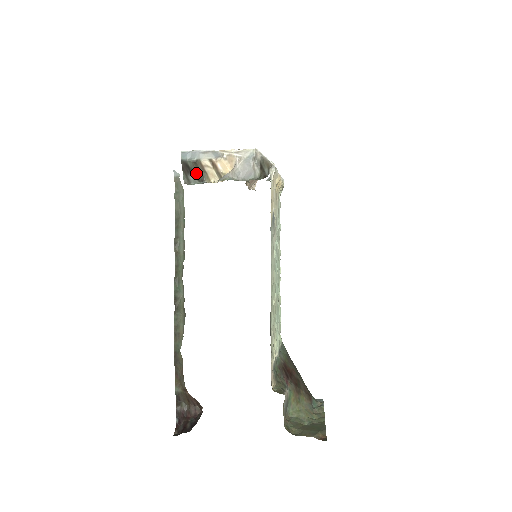
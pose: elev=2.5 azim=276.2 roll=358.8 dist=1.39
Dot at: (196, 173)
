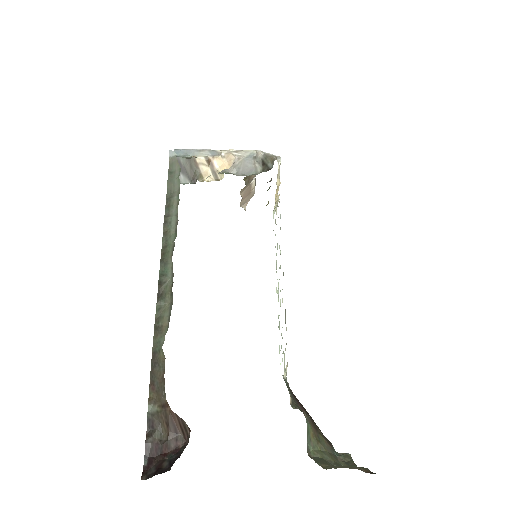
Dot at: (195, 156)
